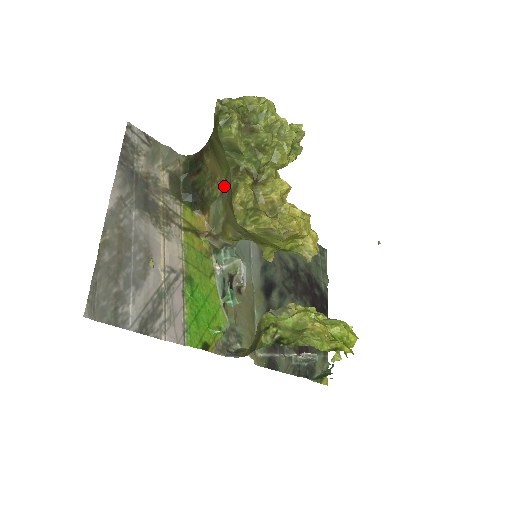
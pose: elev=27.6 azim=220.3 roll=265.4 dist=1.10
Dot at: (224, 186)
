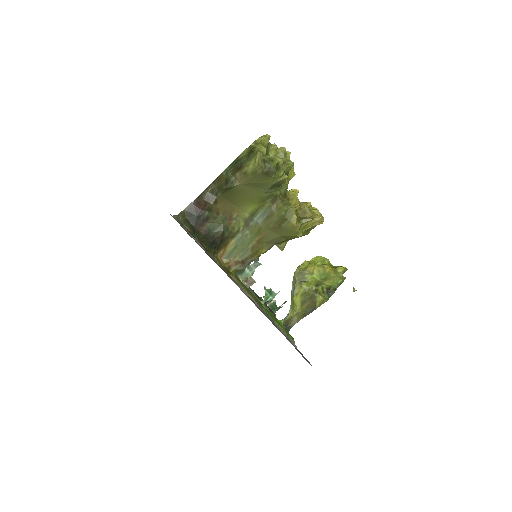
Dot at: (249, 218)
